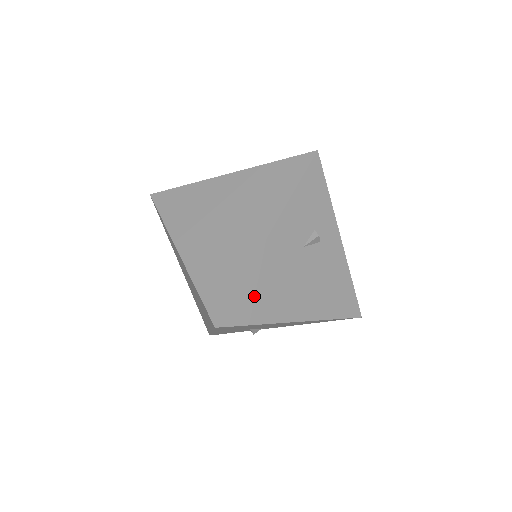
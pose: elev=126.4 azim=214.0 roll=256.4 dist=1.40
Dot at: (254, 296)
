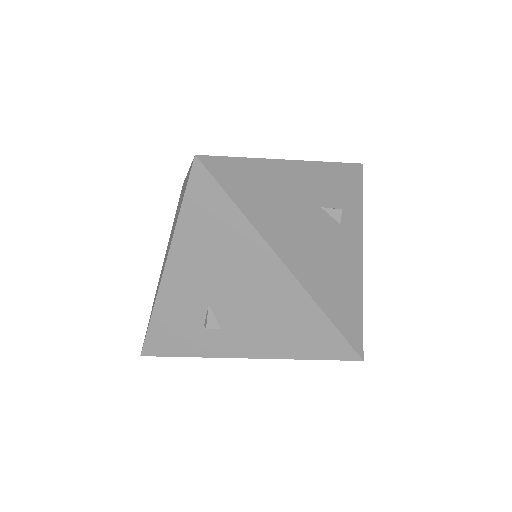
Dot at: (251, 182)
